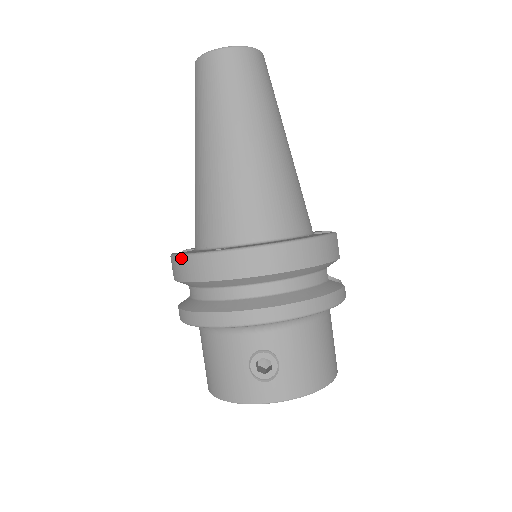
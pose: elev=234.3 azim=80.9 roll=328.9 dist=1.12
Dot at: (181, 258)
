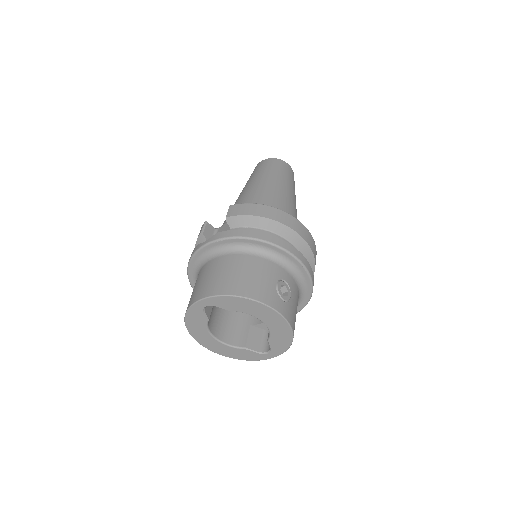
Dot at: (258, 204)
